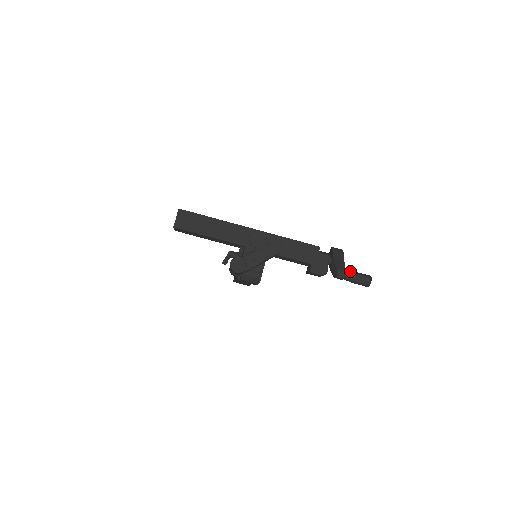
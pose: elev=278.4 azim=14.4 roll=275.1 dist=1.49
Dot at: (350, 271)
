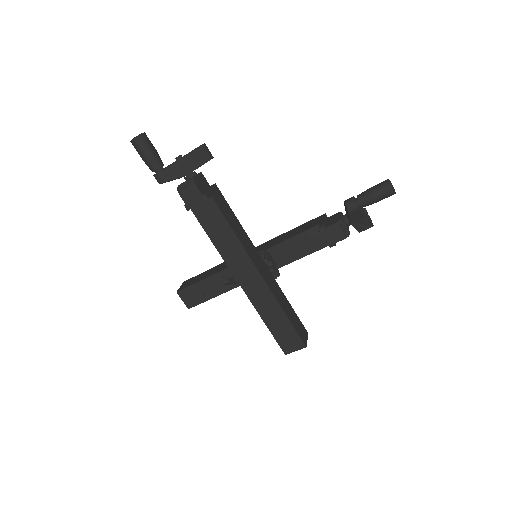
Dot at: occluded
